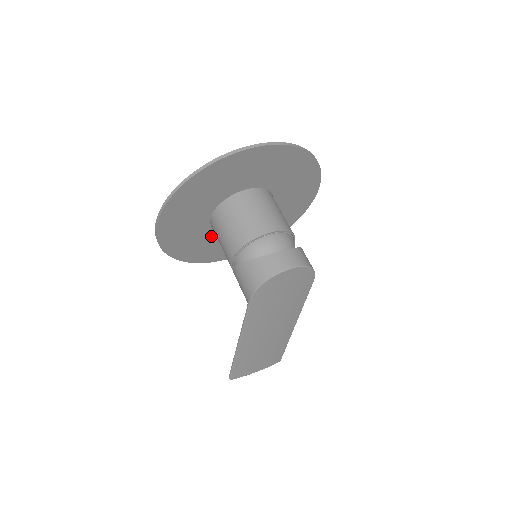
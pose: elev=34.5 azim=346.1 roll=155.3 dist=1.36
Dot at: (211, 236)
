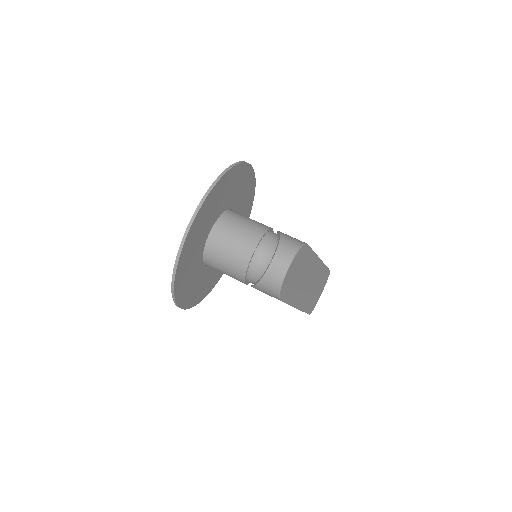
Dot at: occluded
